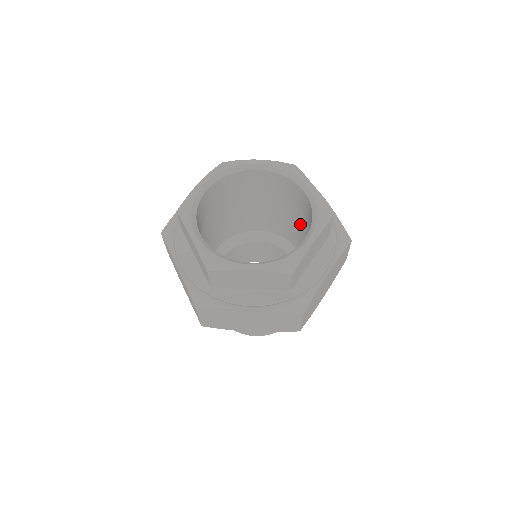
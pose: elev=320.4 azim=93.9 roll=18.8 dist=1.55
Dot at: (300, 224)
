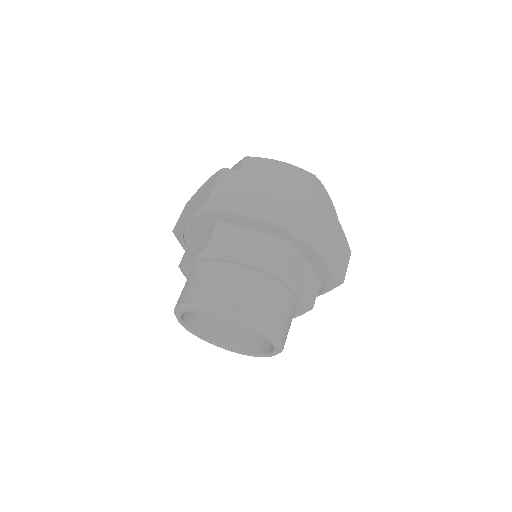
Dot at: occluded
